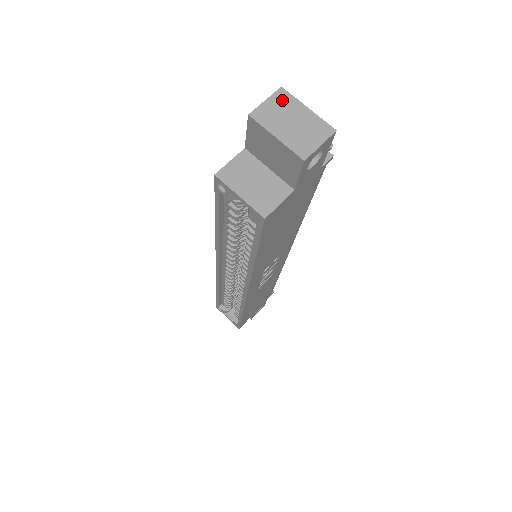
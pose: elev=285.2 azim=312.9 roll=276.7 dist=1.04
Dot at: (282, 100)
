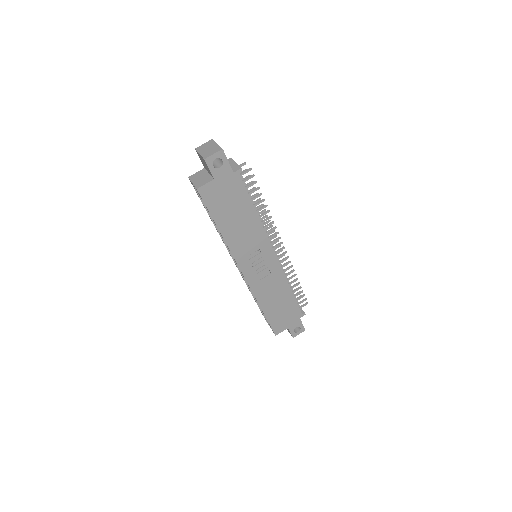
Dot at: (210, 143)
